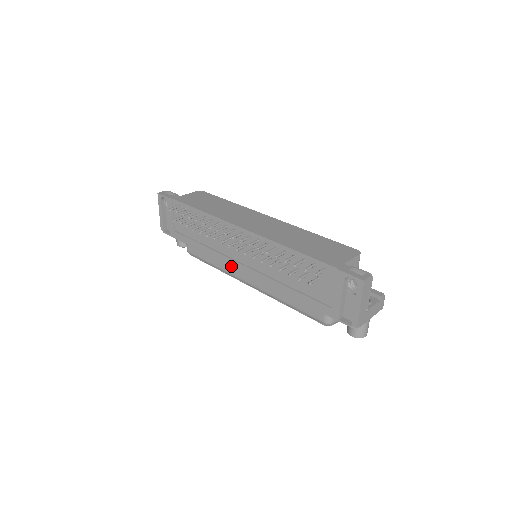
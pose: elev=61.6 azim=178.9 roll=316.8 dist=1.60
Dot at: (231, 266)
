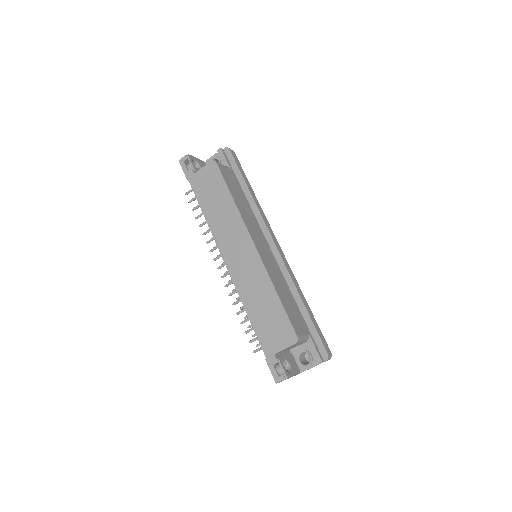
Dot at: occluded
